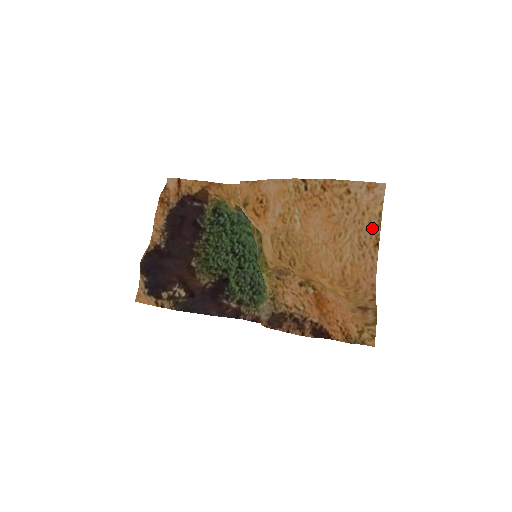
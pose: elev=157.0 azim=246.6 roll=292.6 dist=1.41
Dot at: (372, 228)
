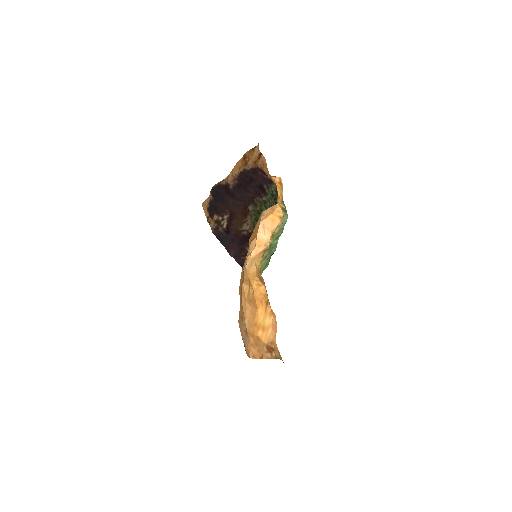
Dot at: occluded
